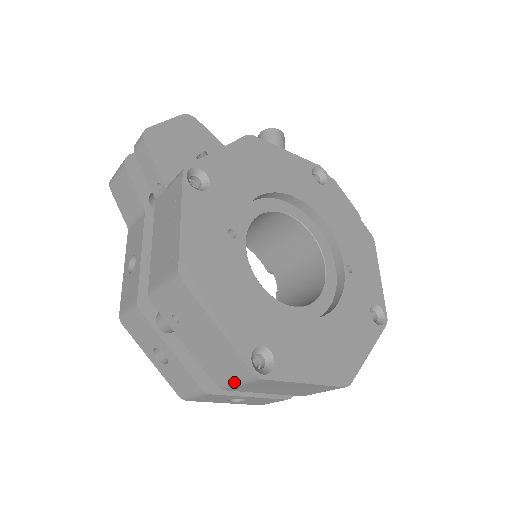
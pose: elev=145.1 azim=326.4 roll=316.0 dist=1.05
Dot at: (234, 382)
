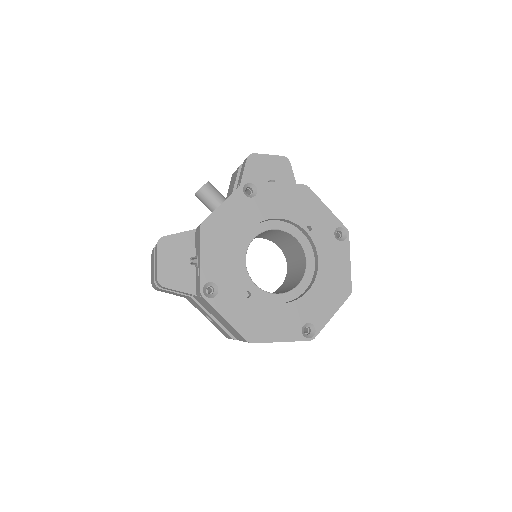
Dot at: occluded
